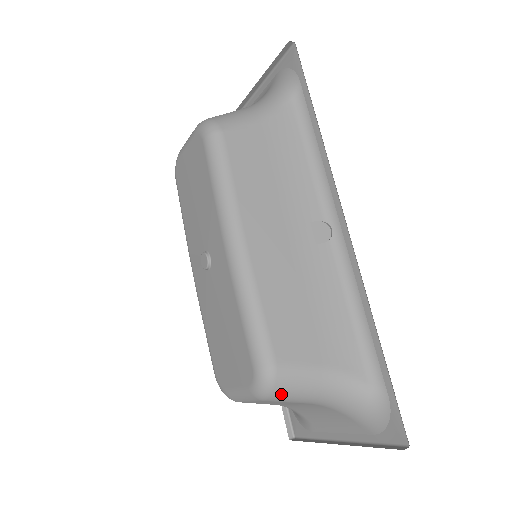
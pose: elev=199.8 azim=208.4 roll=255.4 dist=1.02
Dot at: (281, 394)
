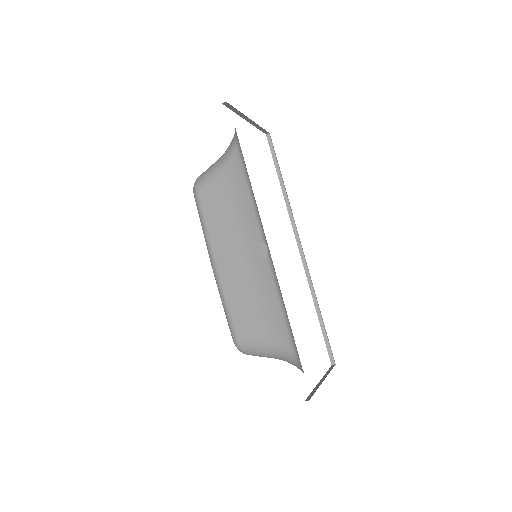
Dot at: (250, 354)
